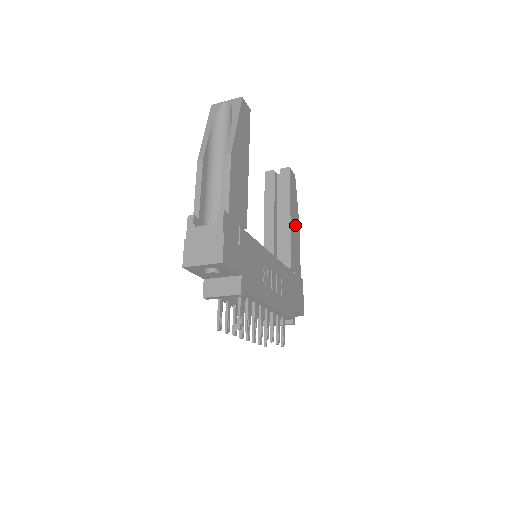
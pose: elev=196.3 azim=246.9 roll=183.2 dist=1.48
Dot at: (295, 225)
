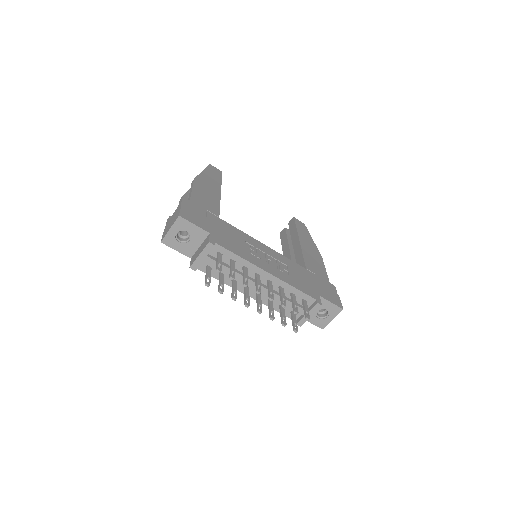
Dot at: (310, 249)
